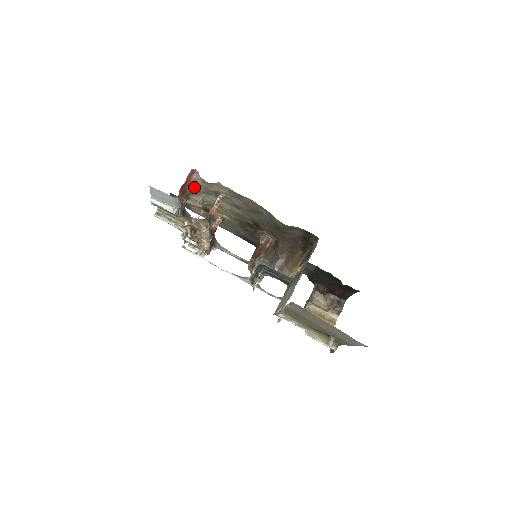
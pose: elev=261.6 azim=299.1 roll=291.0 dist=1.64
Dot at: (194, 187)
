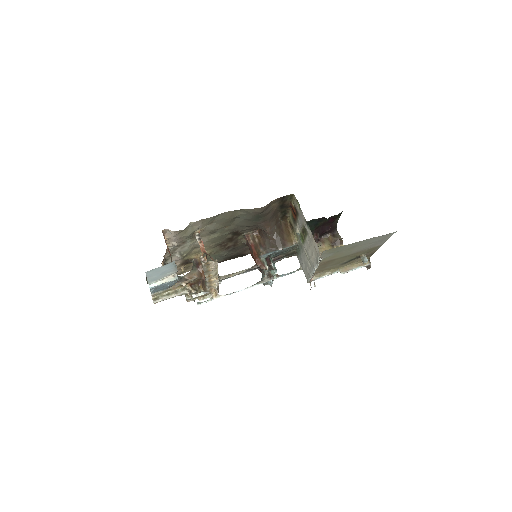
Dot at: occluded
